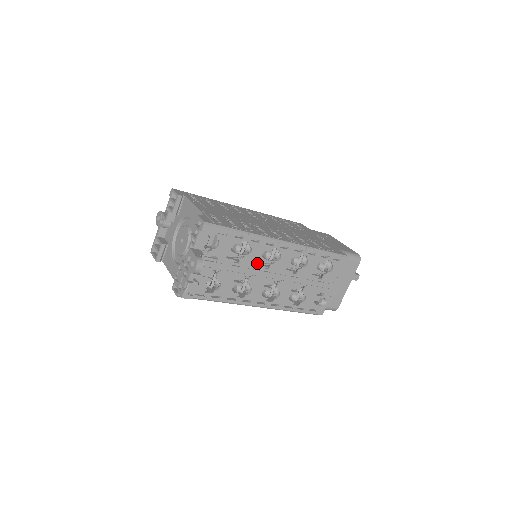
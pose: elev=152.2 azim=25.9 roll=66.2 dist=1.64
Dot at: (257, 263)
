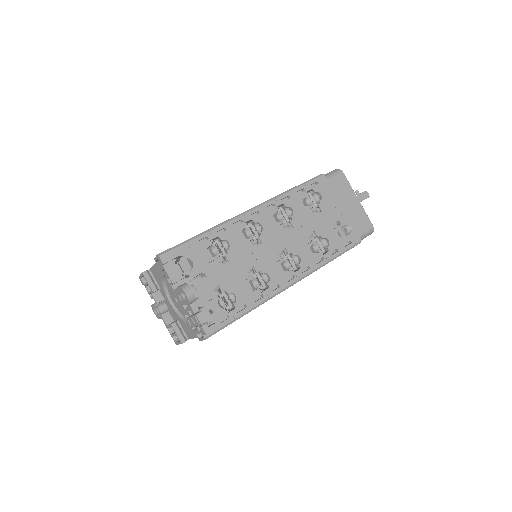
Dot at: (245, 248)
